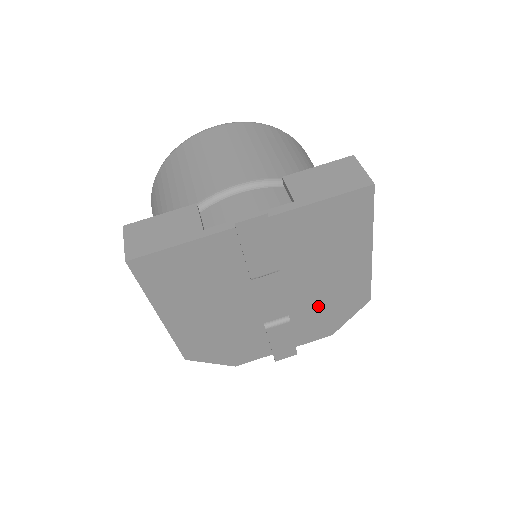
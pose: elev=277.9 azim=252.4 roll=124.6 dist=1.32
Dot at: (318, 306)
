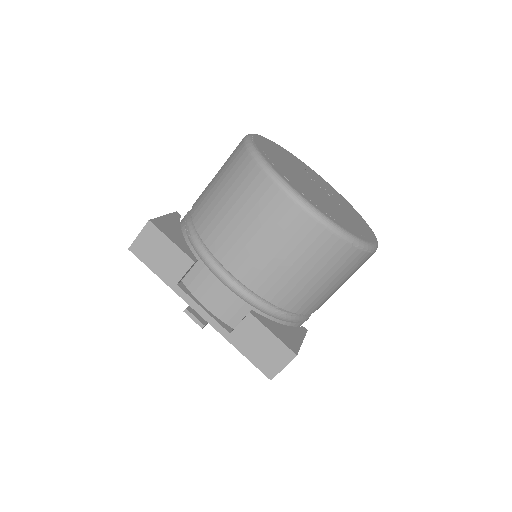
Dot at: occluded
